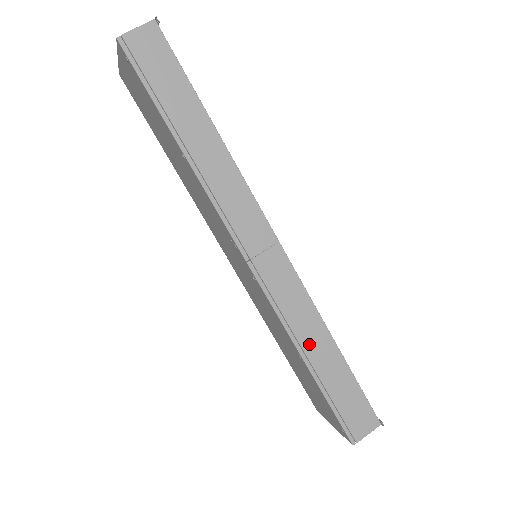
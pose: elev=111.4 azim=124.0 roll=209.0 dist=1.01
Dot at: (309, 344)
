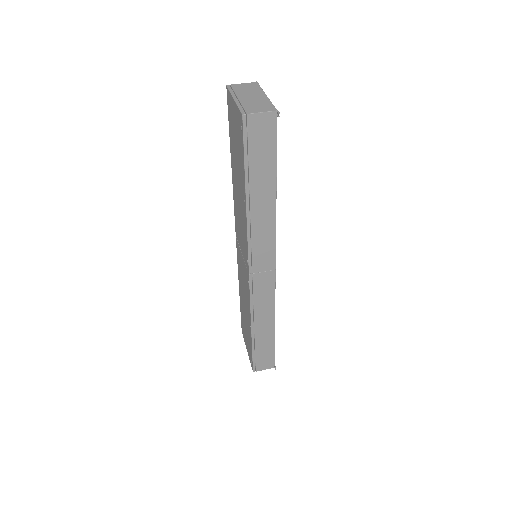
Dot at: (259, 323)
